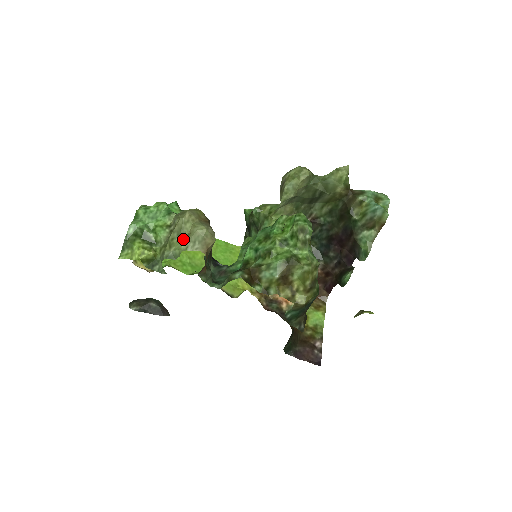
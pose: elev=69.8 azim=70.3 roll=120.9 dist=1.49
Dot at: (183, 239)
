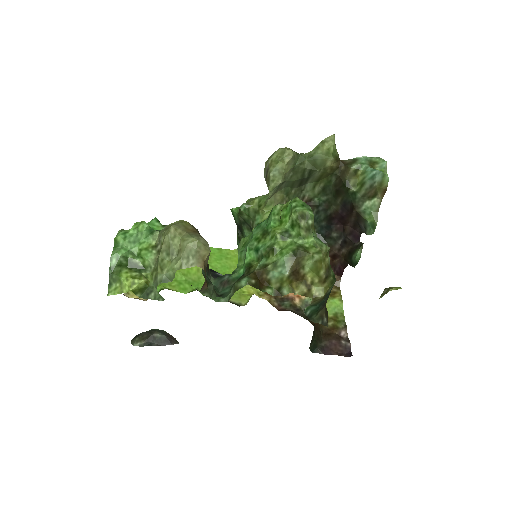
Dot at: (174, 257)
